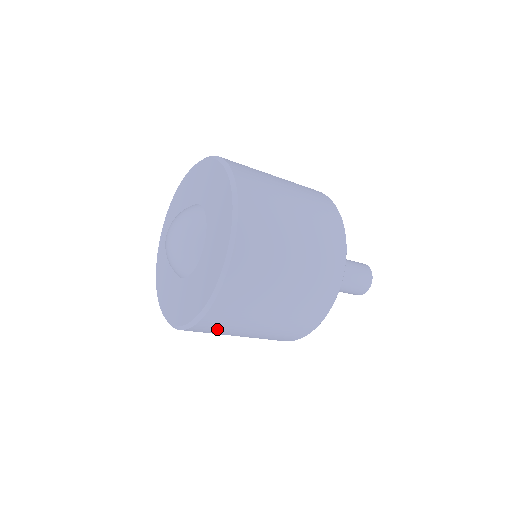
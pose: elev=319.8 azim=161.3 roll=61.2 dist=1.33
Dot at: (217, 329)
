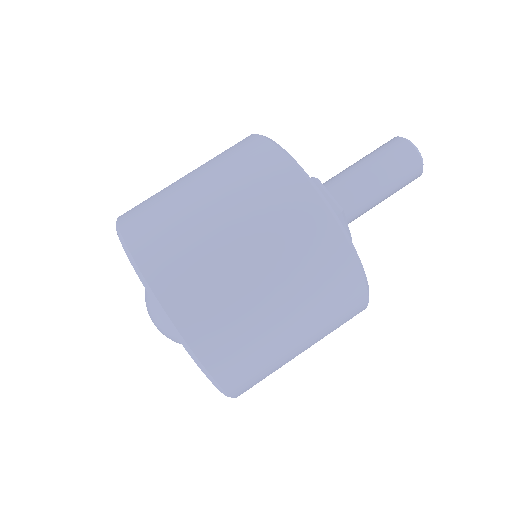
Dot at: occluded
